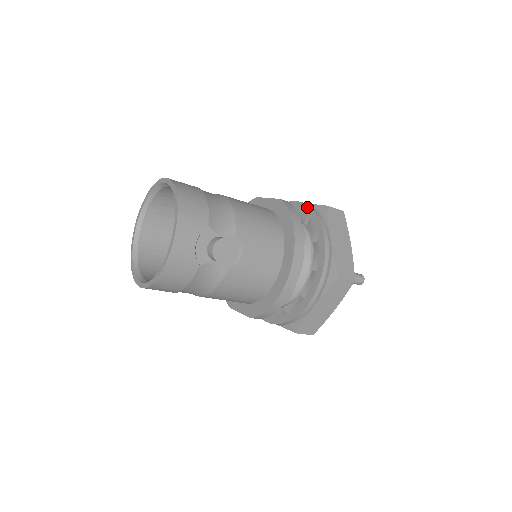
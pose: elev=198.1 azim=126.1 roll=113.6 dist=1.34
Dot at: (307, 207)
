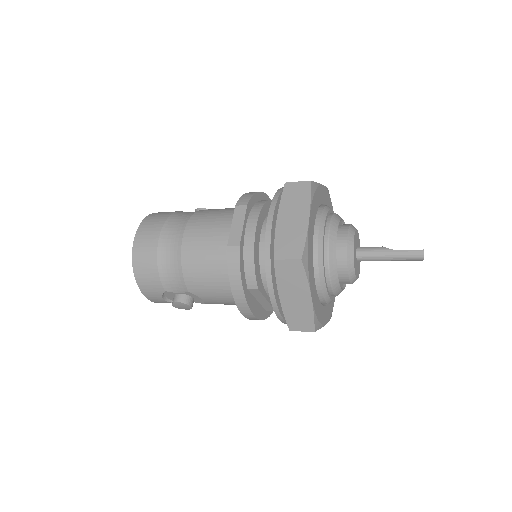
Dot at: (265, 245)
